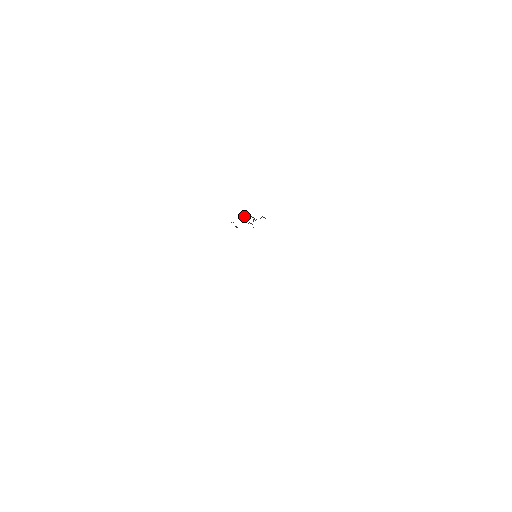
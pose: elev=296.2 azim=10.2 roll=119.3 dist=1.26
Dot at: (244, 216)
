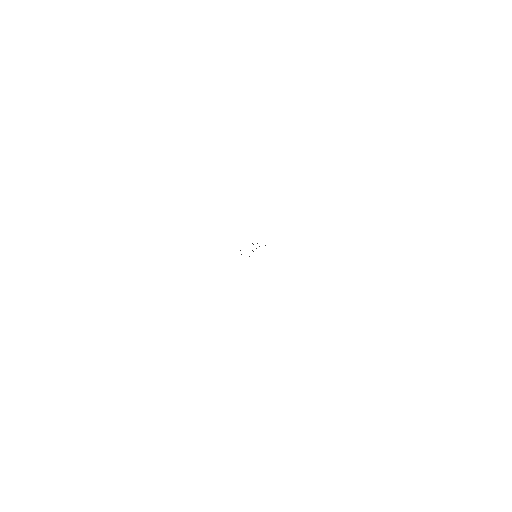
Dot at: occluded
